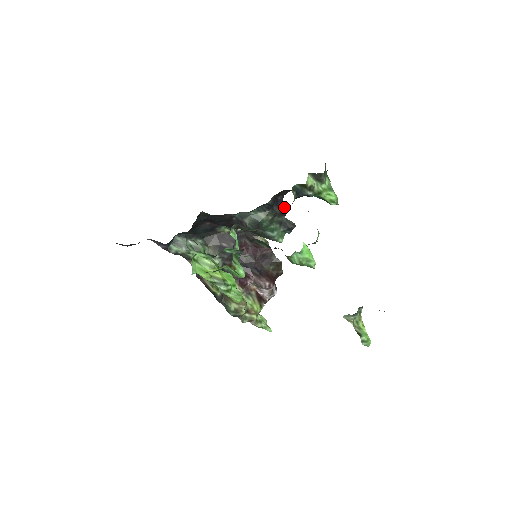
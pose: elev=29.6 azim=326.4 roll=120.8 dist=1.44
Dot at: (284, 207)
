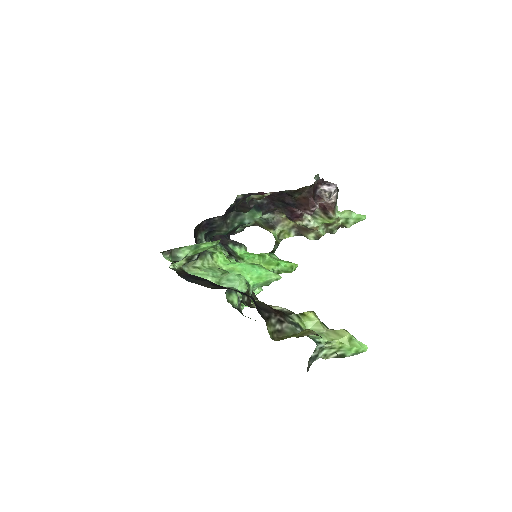
Dot at: (218, 216)
